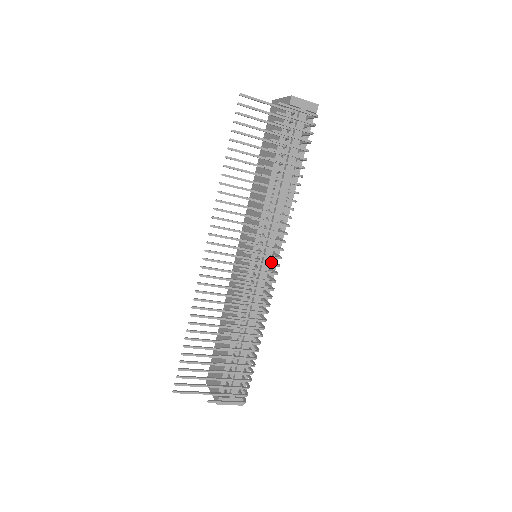
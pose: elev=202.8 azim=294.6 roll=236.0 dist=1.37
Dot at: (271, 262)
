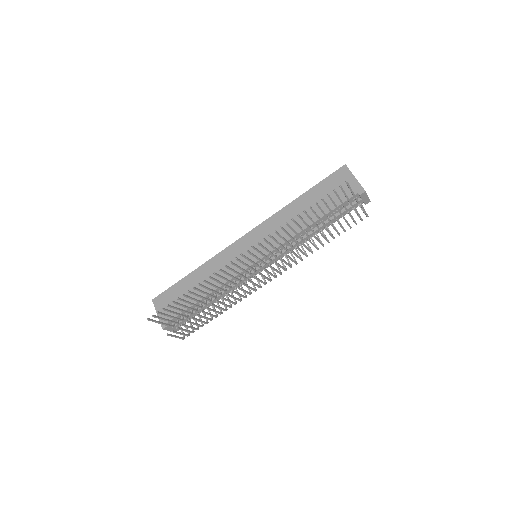
Dot at: occluded
